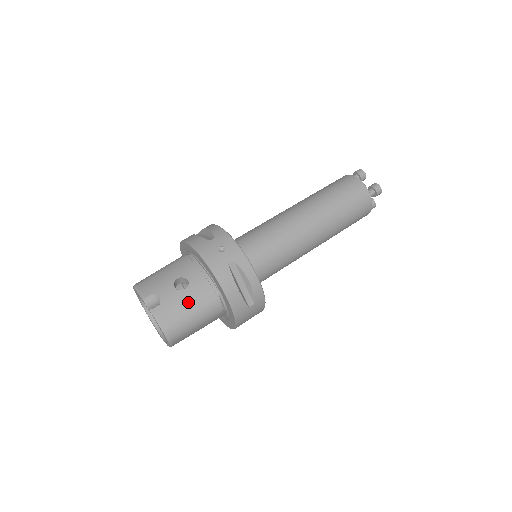
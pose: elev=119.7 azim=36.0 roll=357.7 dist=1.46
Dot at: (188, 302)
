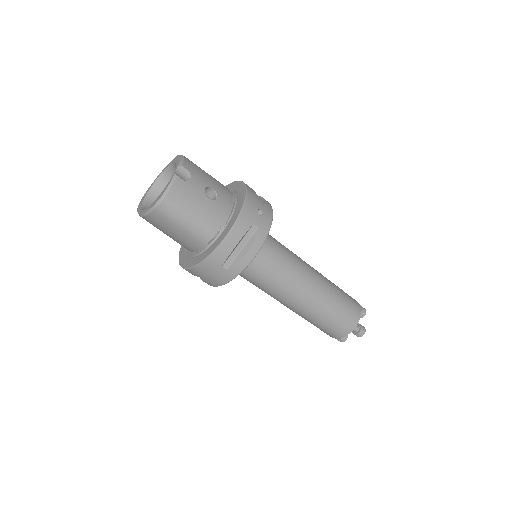
Dot at: (200, 206)
